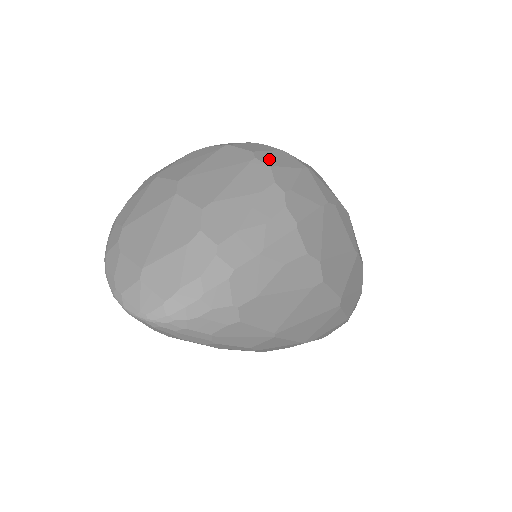
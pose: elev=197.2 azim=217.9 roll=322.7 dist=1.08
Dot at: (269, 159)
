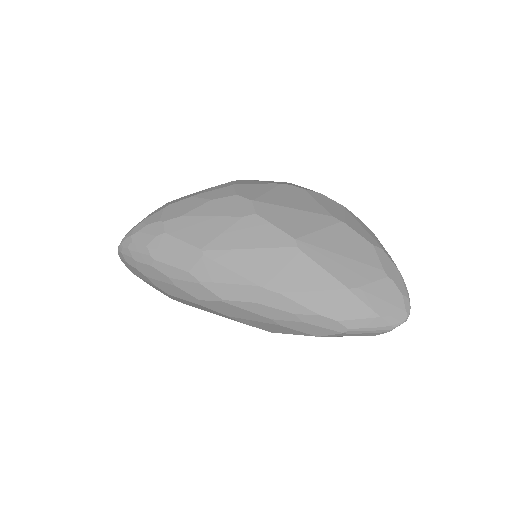
Dot at: occluded
